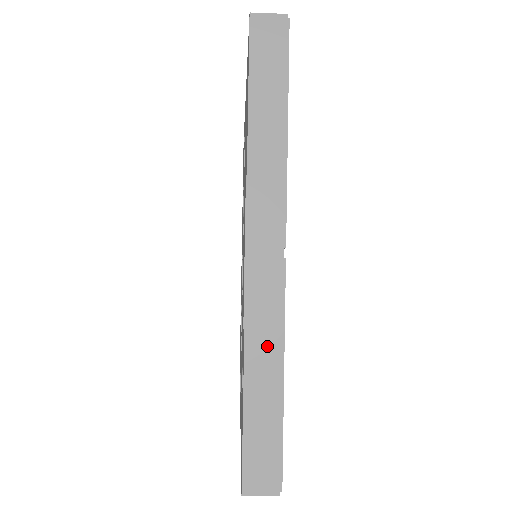
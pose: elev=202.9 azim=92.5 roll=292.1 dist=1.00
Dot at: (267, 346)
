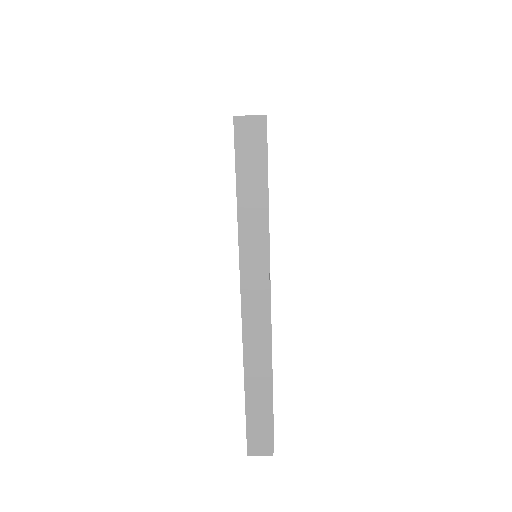
Dot at: occluded
